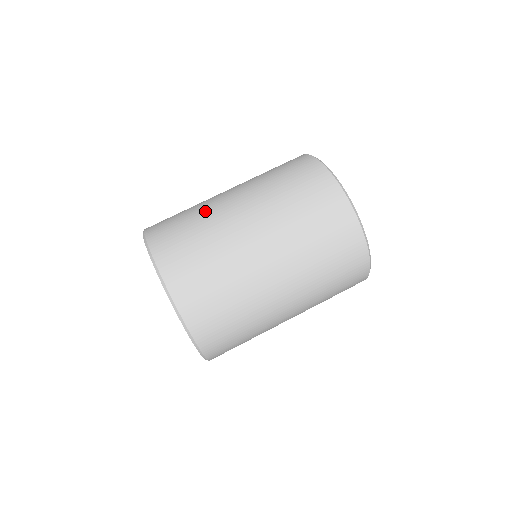
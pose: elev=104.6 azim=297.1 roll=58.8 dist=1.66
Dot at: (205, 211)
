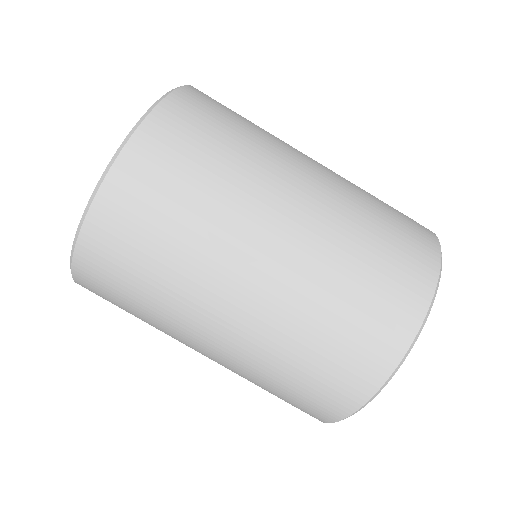
Dot at: (232, 200)
